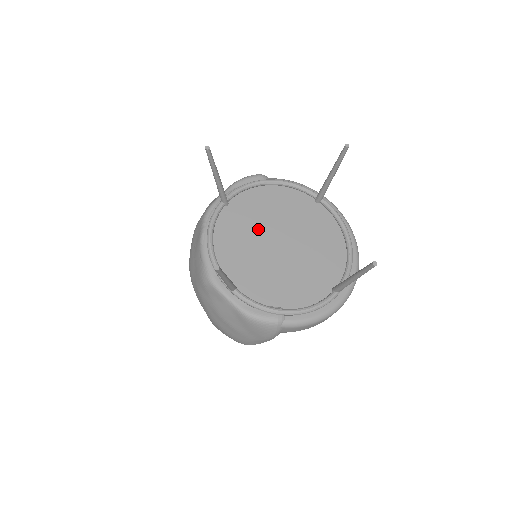
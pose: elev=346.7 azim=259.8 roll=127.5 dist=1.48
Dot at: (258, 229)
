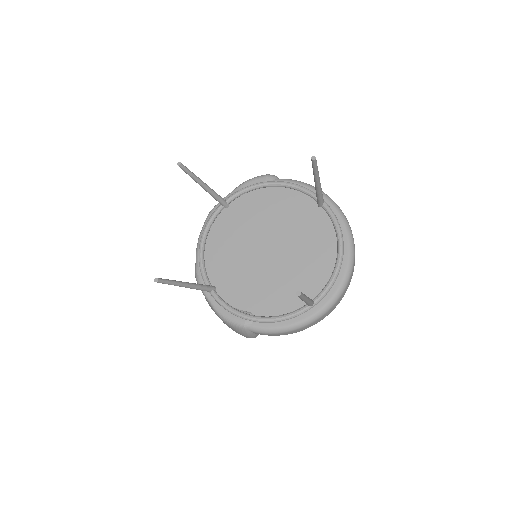
Dot at: (250, 233)
